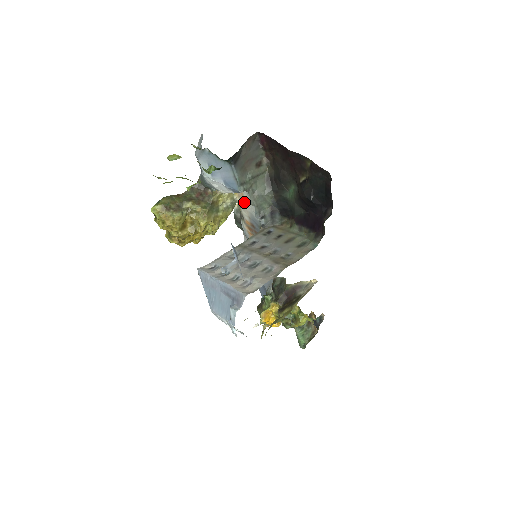
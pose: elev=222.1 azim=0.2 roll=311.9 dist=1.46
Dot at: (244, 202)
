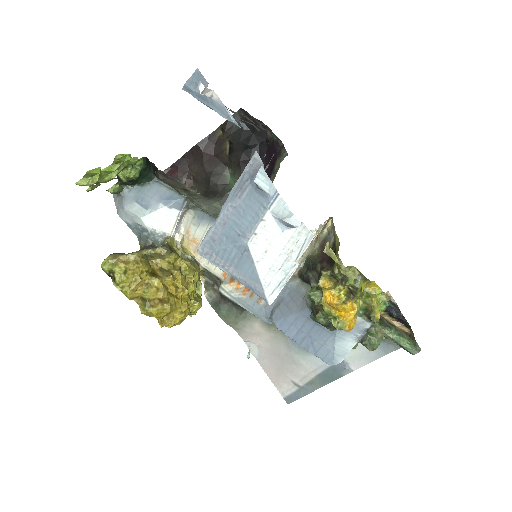
Dot at: occluded
